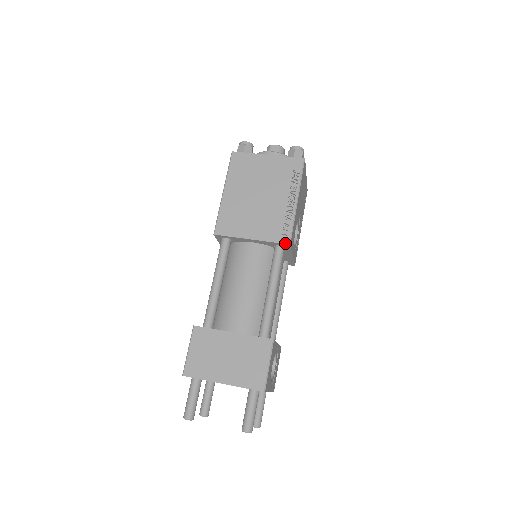
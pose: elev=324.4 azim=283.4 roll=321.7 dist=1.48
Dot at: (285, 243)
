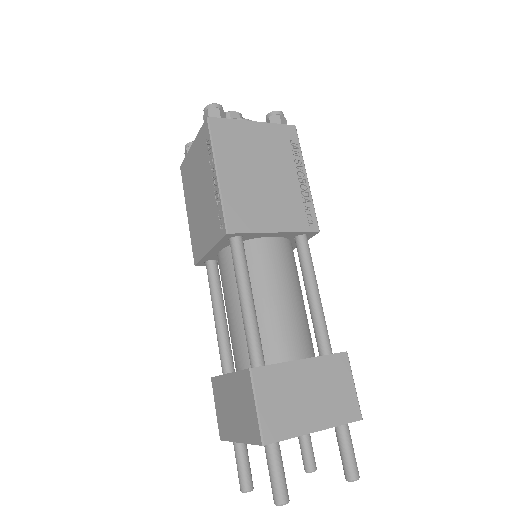
Dot at: (315, 230)
